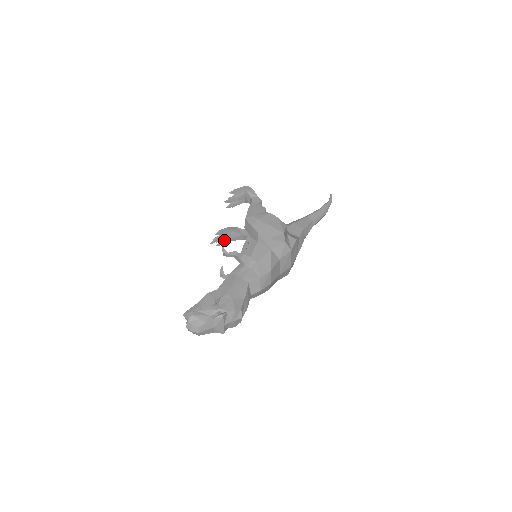
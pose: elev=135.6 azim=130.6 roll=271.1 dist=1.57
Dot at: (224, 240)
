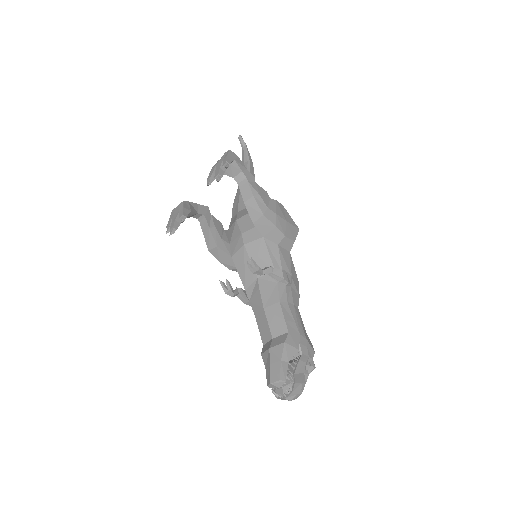
Dot at: occluded
